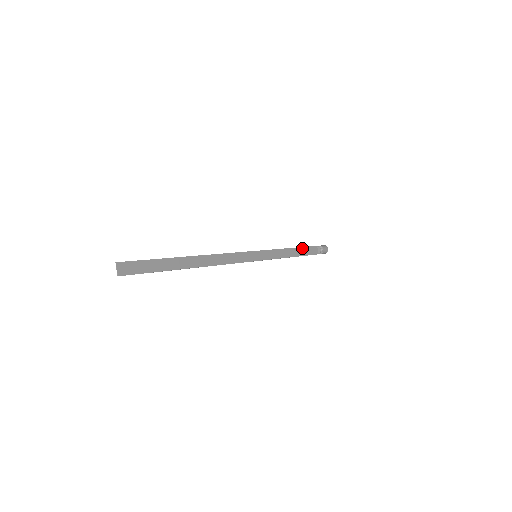
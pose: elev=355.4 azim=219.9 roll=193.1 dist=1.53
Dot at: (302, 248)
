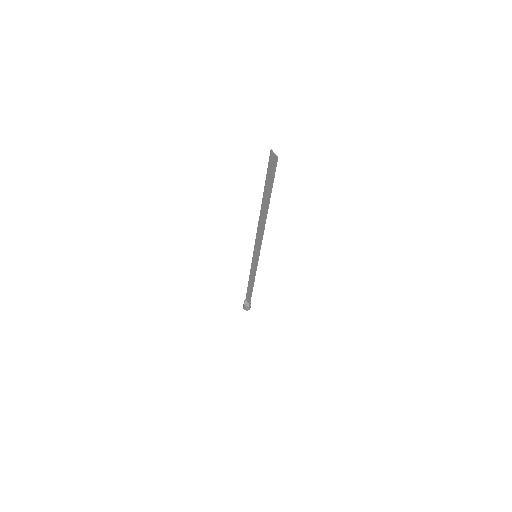
Dot at: (248, 288)
